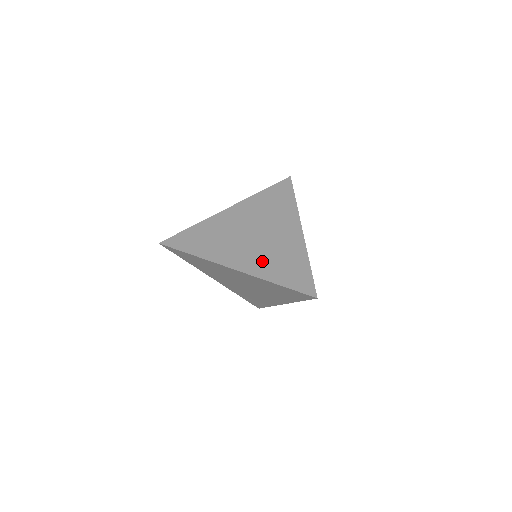
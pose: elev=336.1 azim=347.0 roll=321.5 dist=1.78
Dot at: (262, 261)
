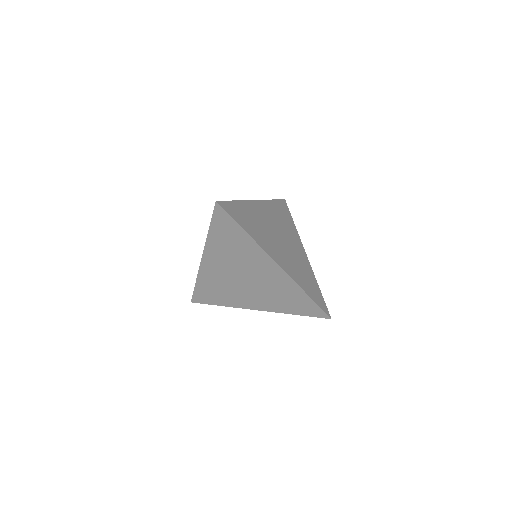
Dot at: (293, 267)
